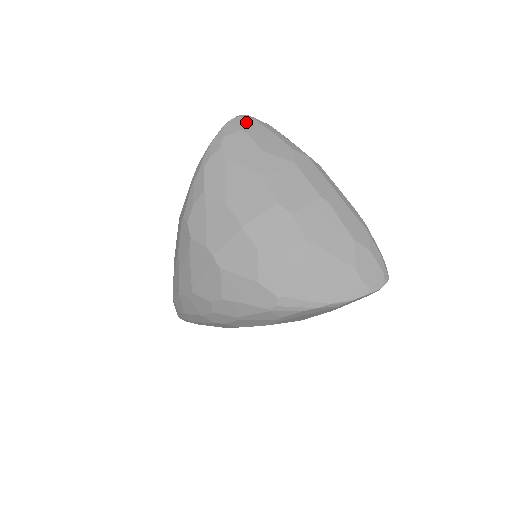
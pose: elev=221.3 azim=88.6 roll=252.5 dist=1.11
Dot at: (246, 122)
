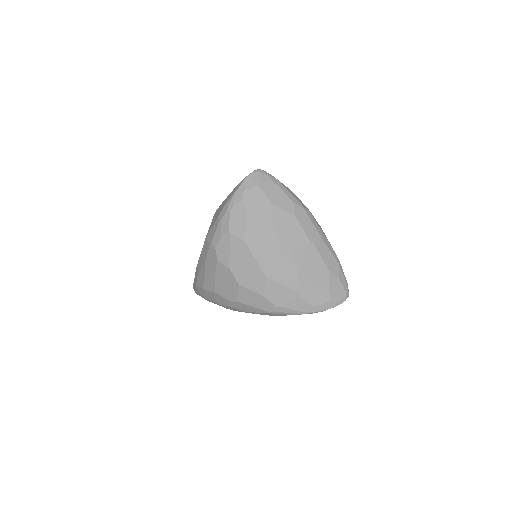
Dot at: (261, 178)
